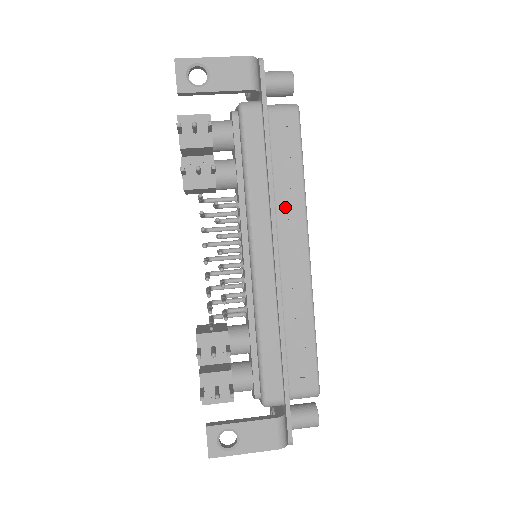
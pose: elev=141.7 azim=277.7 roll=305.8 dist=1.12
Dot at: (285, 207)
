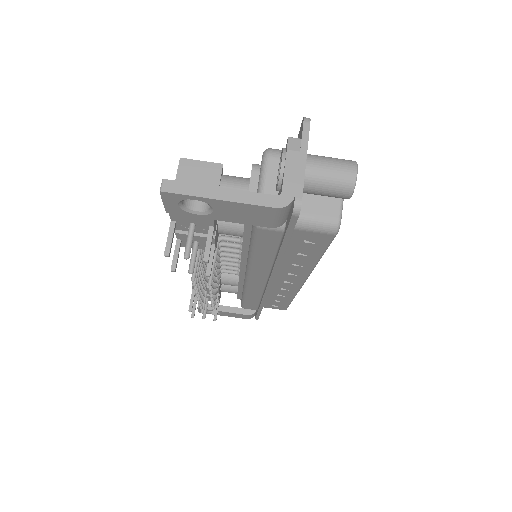
Dot at: (289, 268)
